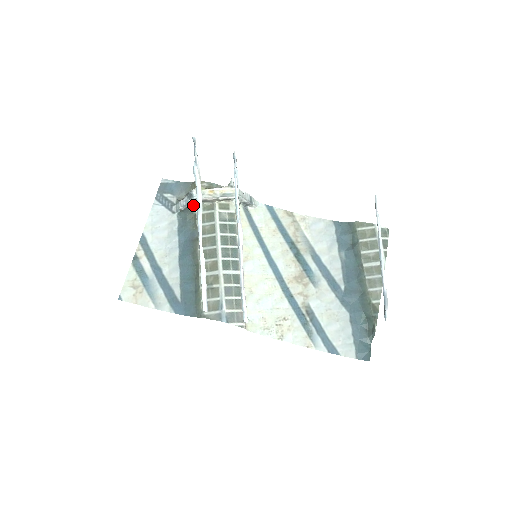
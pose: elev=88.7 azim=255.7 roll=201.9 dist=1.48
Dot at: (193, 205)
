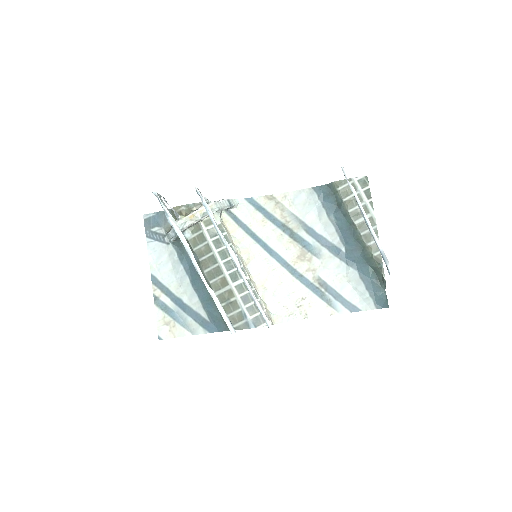
Dot at: occluded
